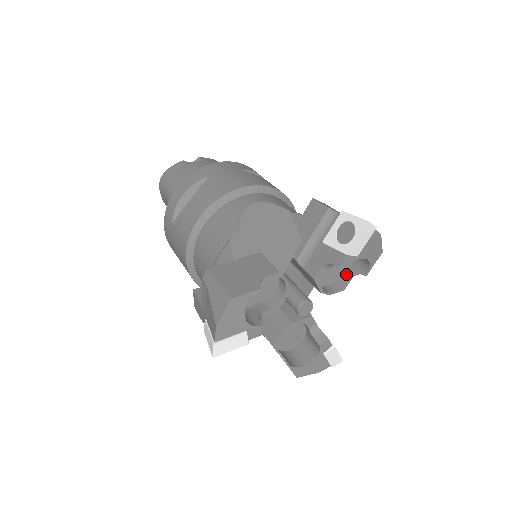
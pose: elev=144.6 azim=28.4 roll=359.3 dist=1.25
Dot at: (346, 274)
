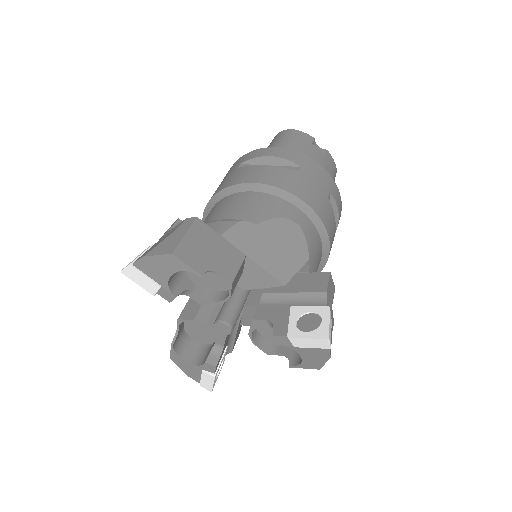
Dot at: (283, 347)
